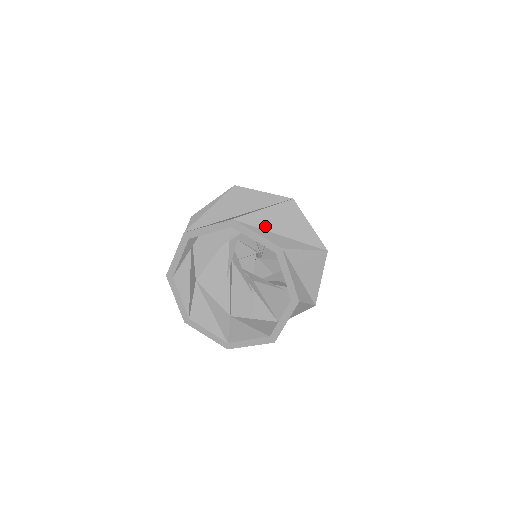
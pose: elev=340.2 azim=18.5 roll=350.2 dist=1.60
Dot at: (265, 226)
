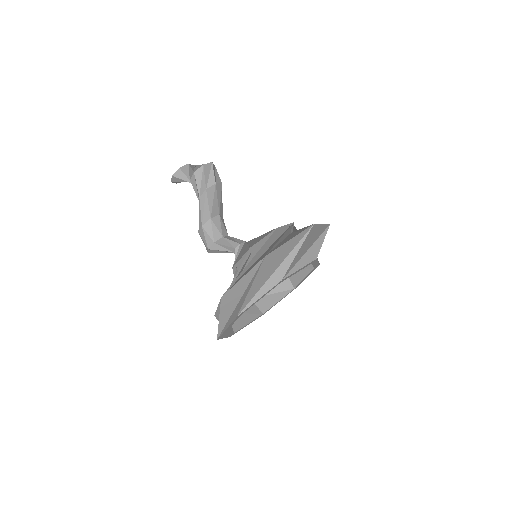
Dot at: (300, 258)
